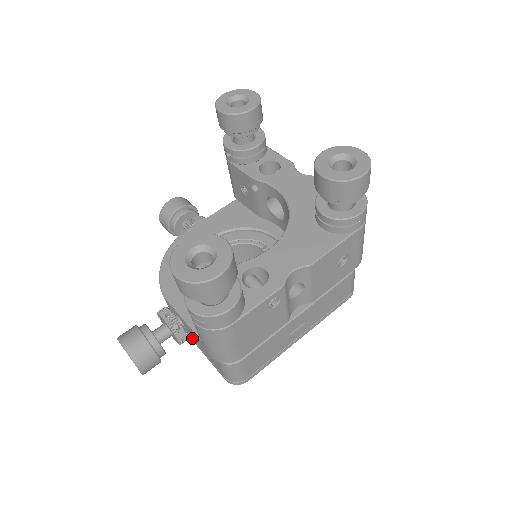
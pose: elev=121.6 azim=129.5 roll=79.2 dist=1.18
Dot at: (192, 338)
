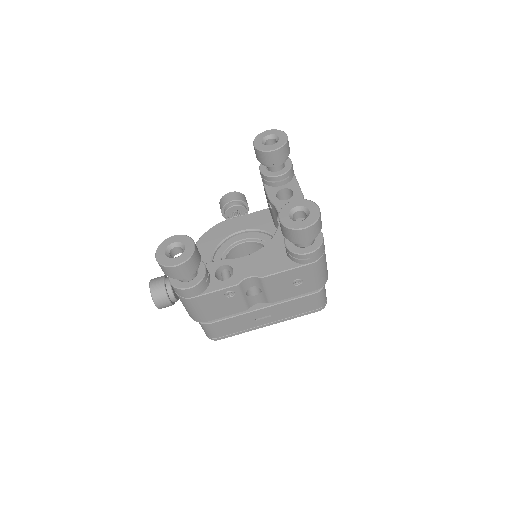
Dot at: occluded
